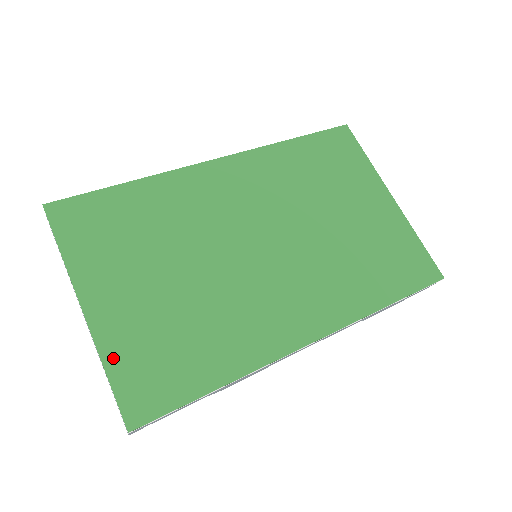
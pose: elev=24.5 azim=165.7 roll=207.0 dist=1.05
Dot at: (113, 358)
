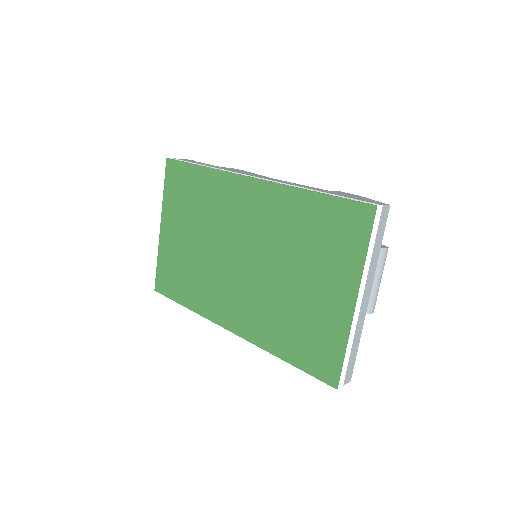
Dot at: (161, 258)
